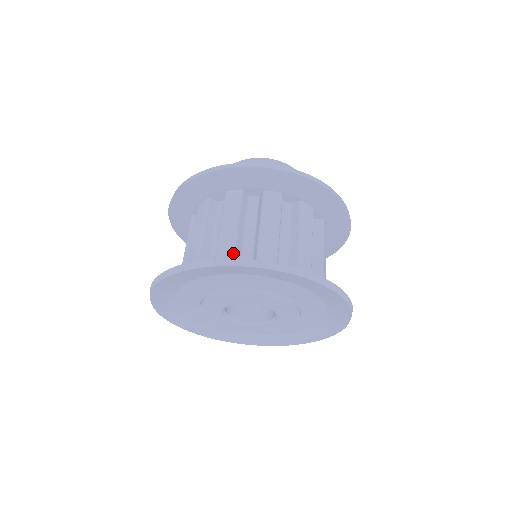
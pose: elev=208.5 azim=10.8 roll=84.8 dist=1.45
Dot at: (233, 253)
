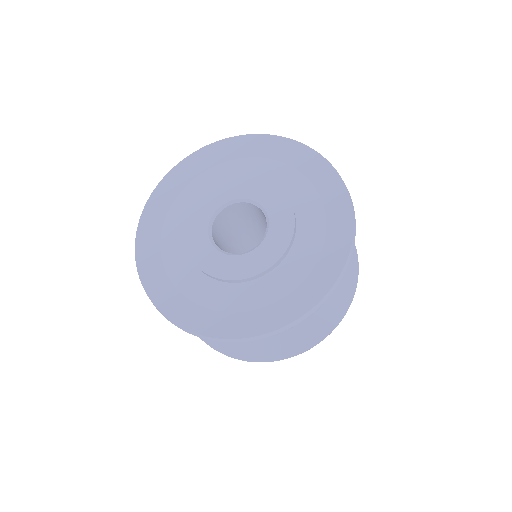
Dot at: occluded
